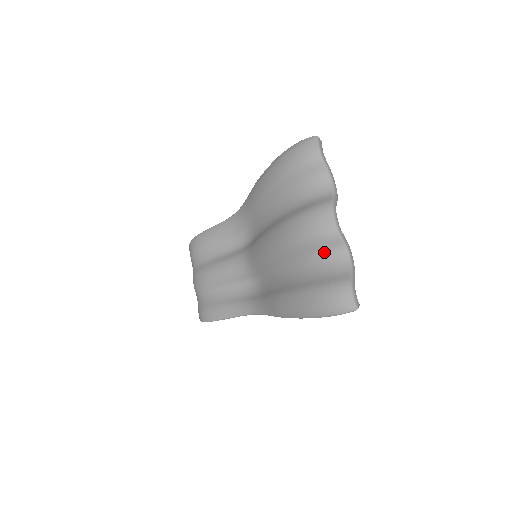
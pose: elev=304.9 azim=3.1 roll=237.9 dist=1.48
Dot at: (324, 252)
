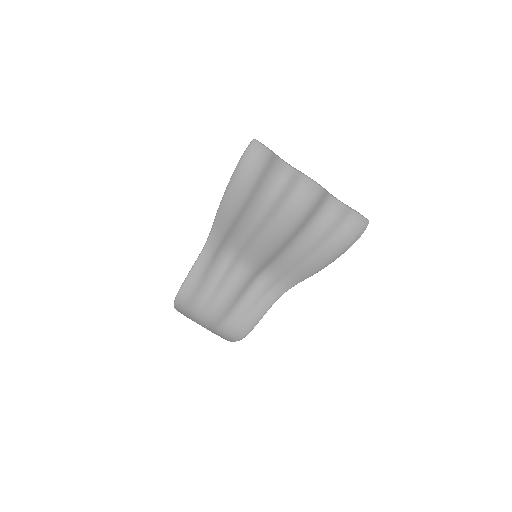
Dot at: (321, 208)
